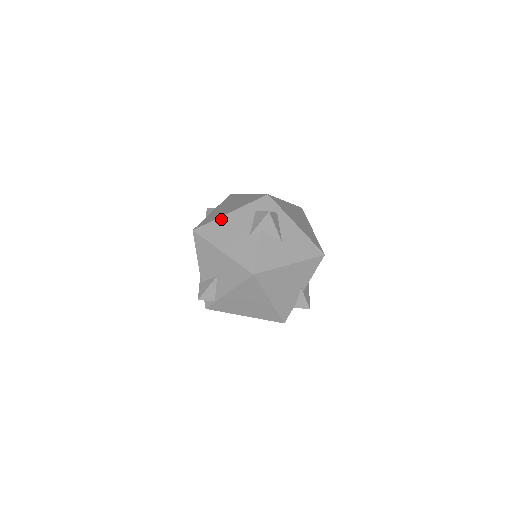
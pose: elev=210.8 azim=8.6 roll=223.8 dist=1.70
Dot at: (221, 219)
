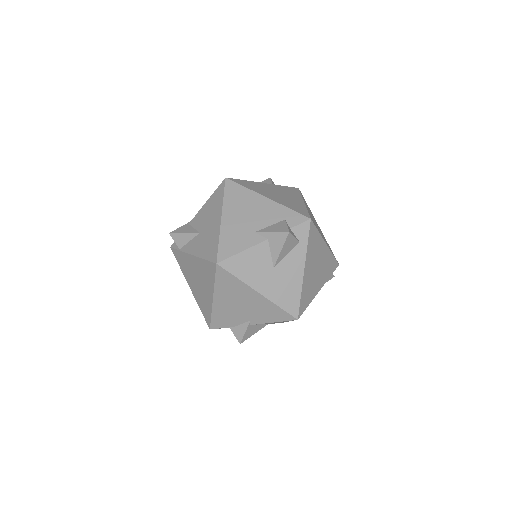
Dot at: (254, 194)
